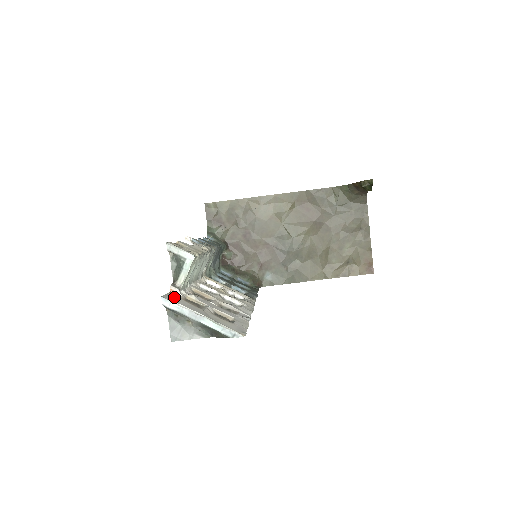
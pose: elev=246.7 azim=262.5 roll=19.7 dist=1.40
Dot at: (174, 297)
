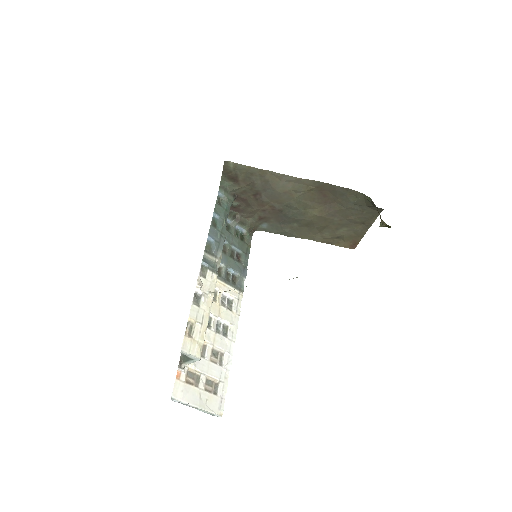
Dot at: (180, 387)
